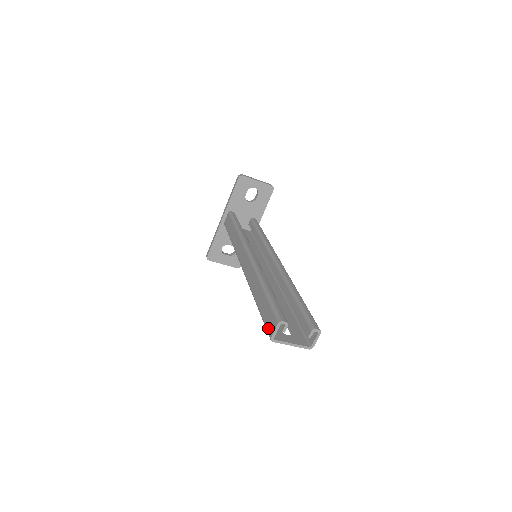
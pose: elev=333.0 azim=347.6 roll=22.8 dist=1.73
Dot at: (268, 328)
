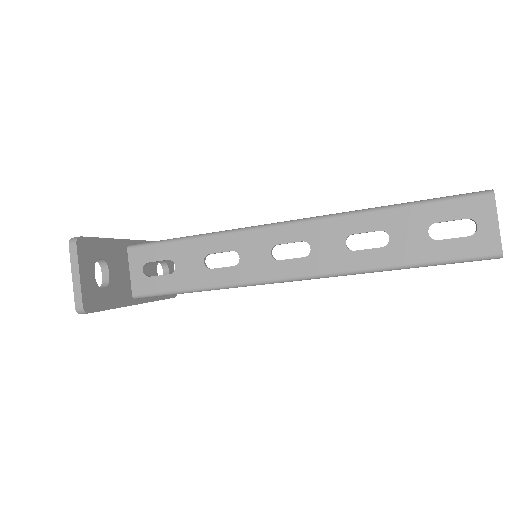
Dot at: occluded
